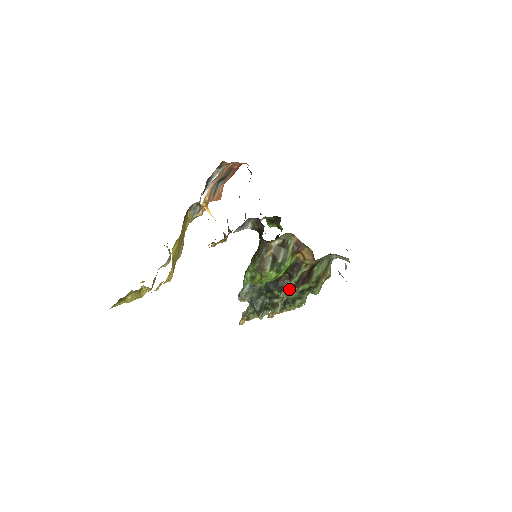
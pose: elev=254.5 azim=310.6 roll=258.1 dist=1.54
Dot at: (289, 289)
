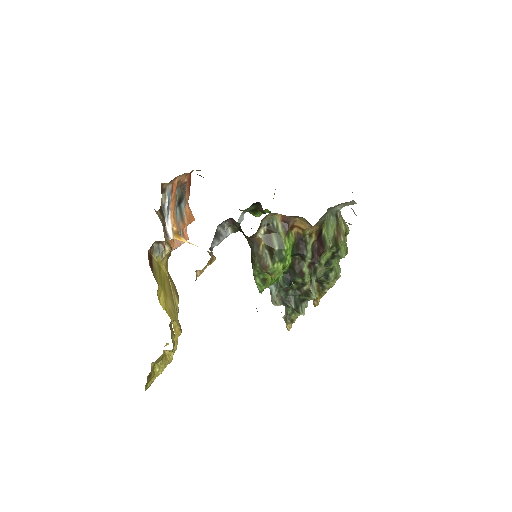
Dot at: (312, 268)
